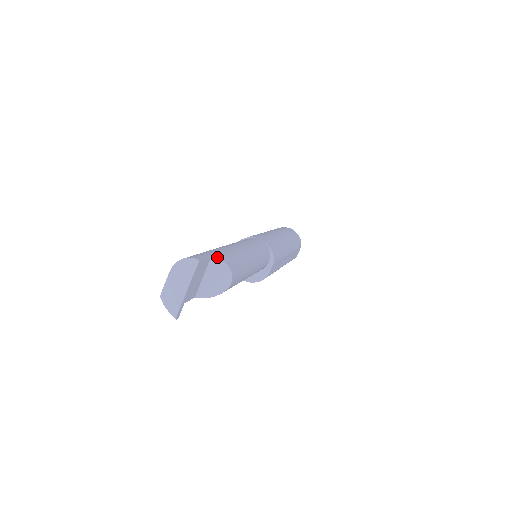
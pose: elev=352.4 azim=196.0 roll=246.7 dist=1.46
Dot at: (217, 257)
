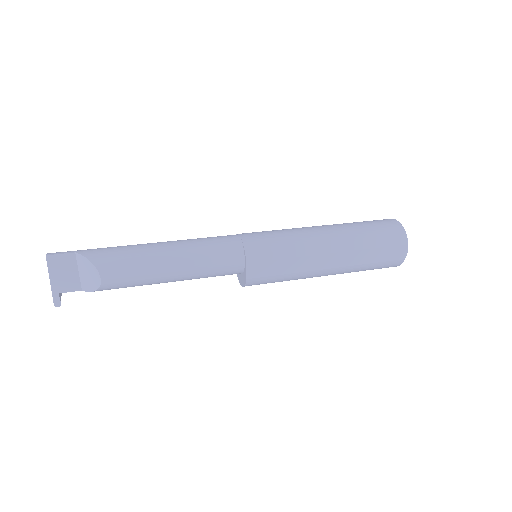
Dot at: (81, 253)
